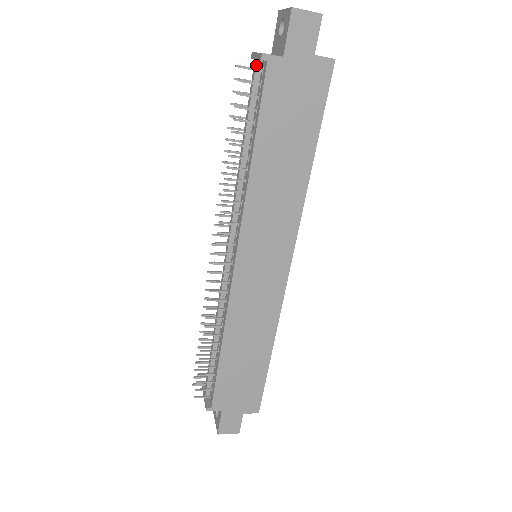
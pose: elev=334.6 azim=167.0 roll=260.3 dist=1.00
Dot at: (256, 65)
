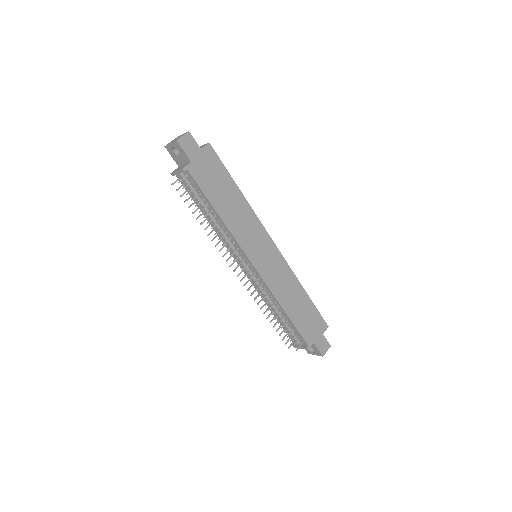
Dot at: (181, 176)
